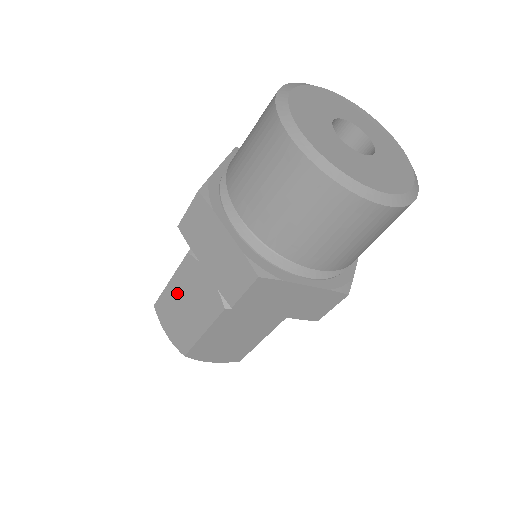
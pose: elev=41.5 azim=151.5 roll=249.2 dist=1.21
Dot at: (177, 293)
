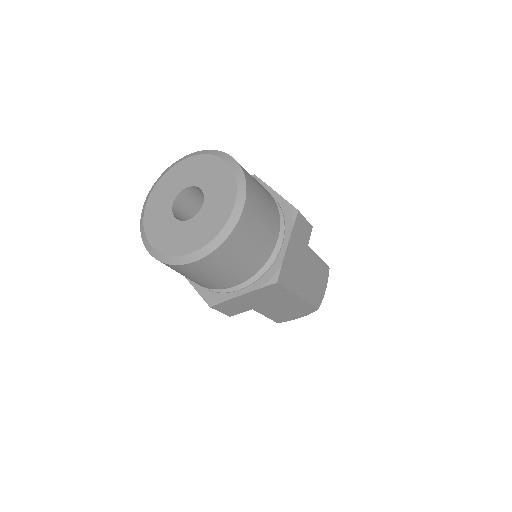
Dot at: occluded
